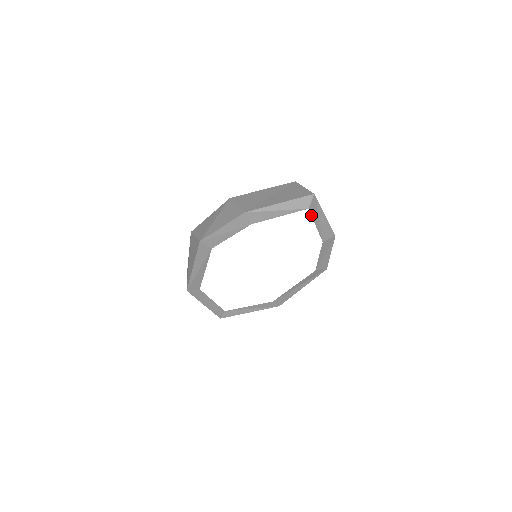
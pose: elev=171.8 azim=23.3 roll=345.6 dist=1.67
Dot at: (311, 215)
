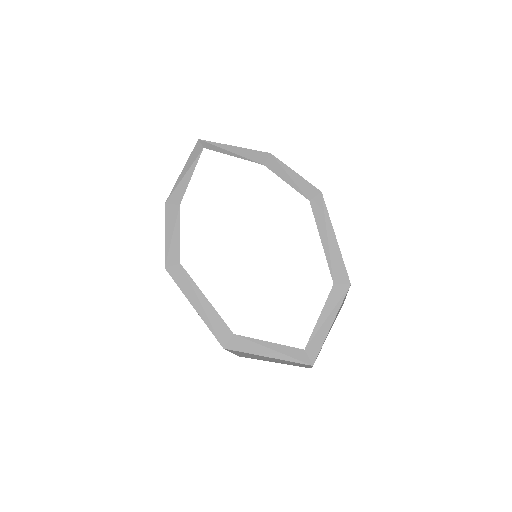
Dot at: occluded
